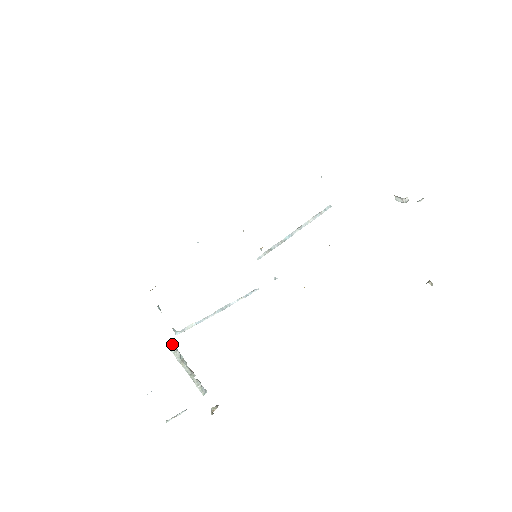
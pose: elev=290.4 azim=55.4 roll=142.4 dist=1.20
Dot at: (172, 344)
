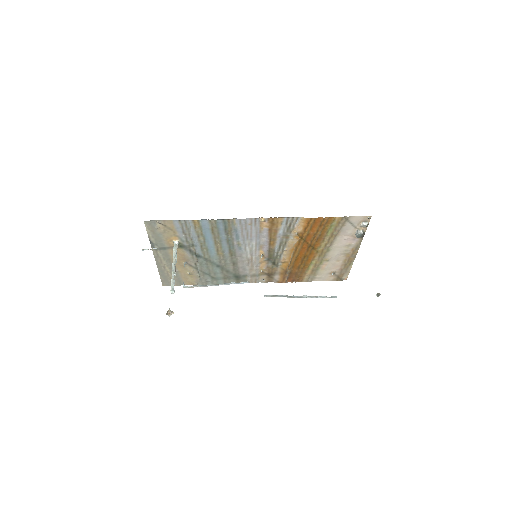
Dot at: (177, 246)
